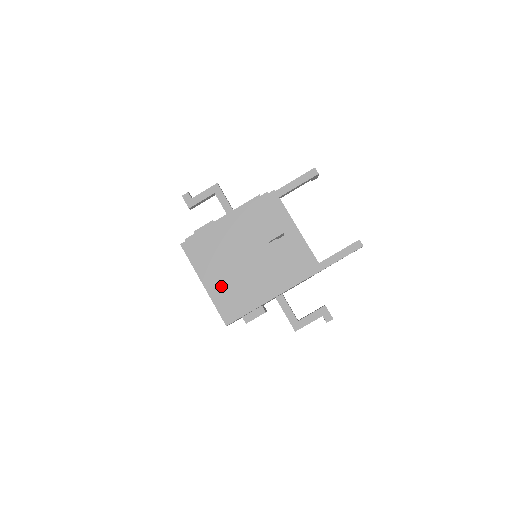
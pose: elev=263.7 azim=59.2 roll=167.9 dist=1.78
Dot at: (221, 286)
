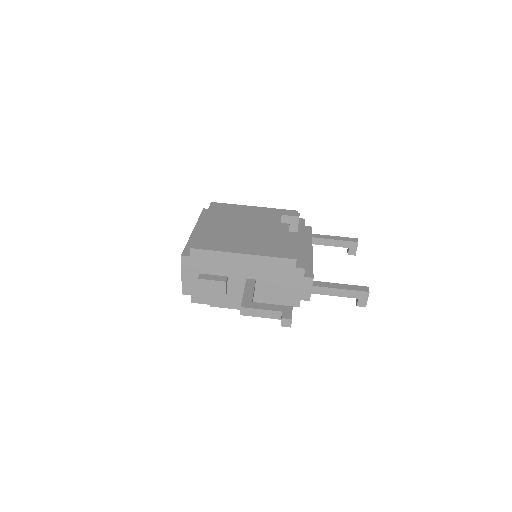
Dot at: (209, 229)
